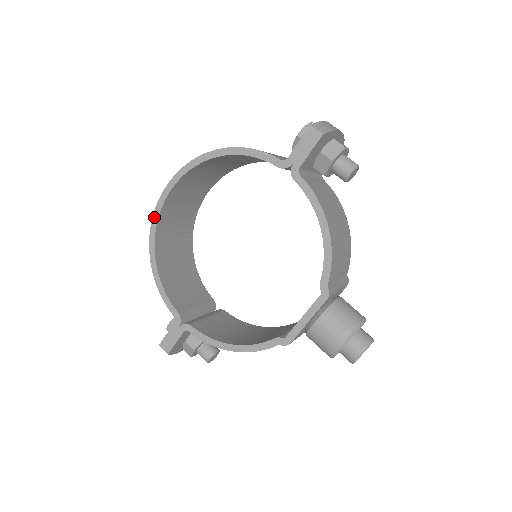
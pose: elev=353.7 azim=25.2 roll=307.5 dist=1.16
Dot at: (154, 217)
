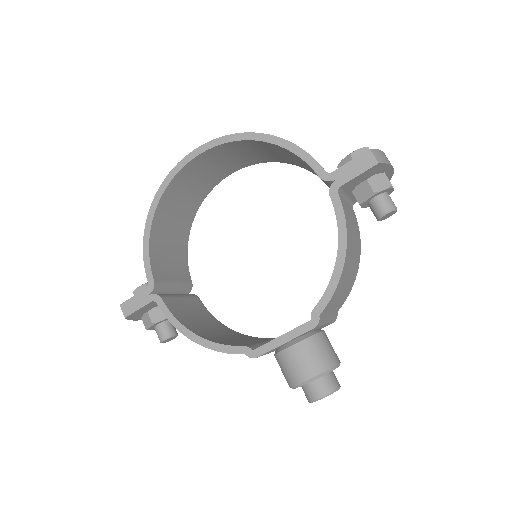
Dot at: (170, 174)
